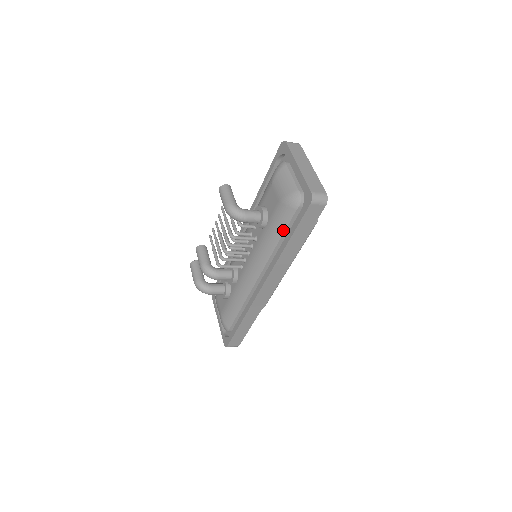
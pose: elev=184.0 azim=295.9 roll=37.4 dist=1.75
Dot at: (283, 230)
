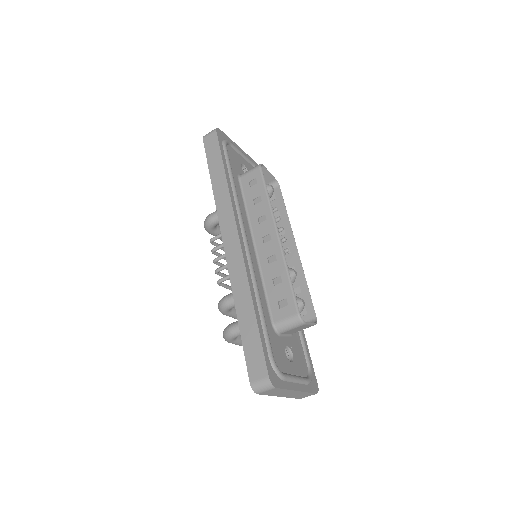
Dot at: occluded
